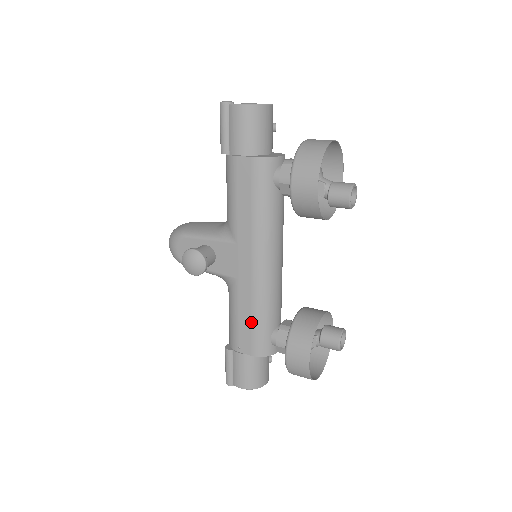
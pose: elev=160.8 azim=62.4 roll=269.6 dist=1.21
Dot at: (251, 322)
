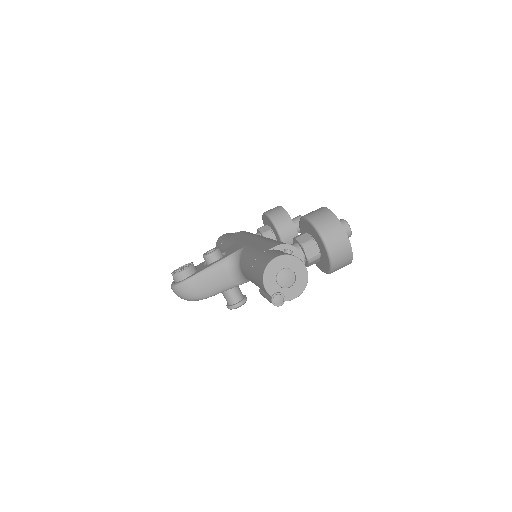
Dot at: occluded
